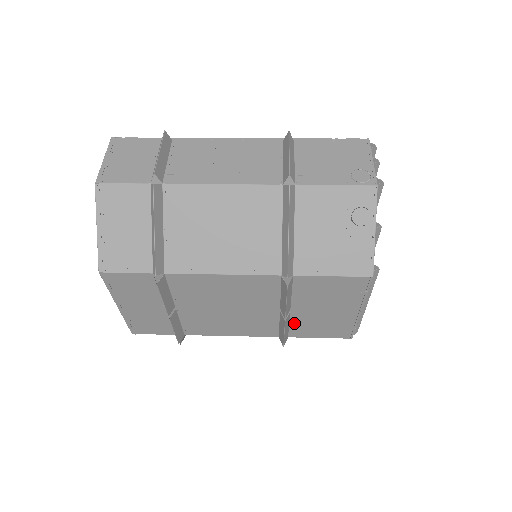
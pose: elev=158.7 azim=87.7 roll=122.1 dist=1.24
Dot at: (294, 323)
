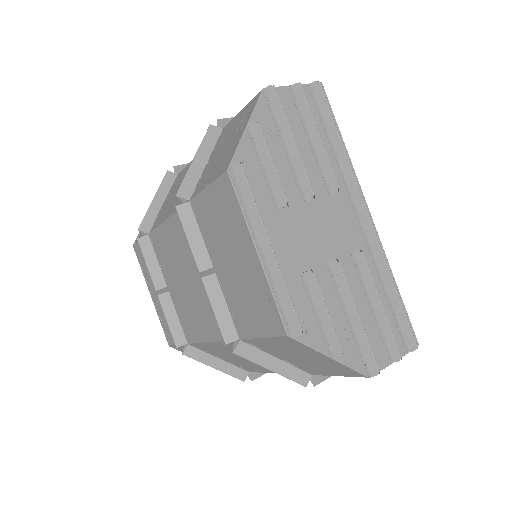
Dot at: (229, 301)
